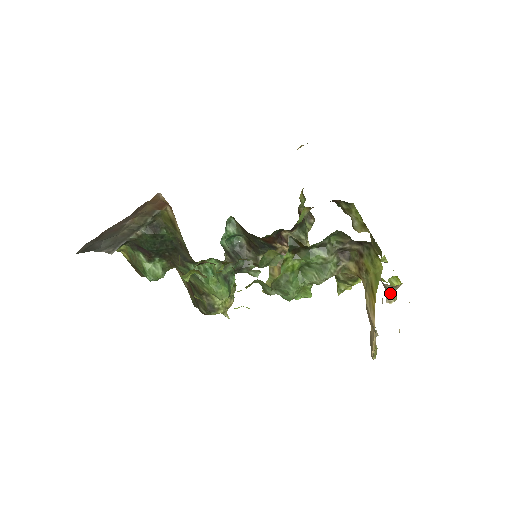
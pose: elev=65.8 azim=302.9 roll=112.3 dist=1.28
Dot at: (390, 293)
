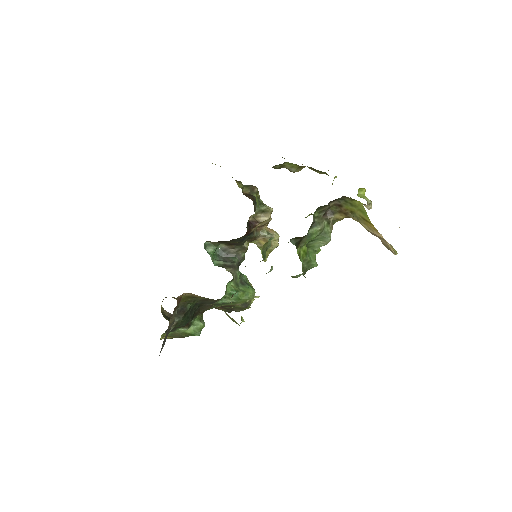
Dot at: occluded
